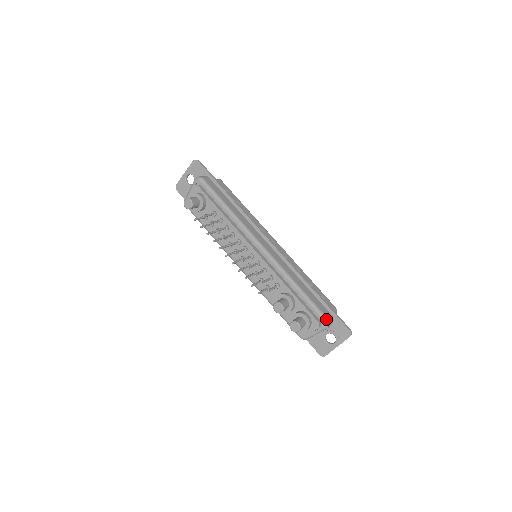
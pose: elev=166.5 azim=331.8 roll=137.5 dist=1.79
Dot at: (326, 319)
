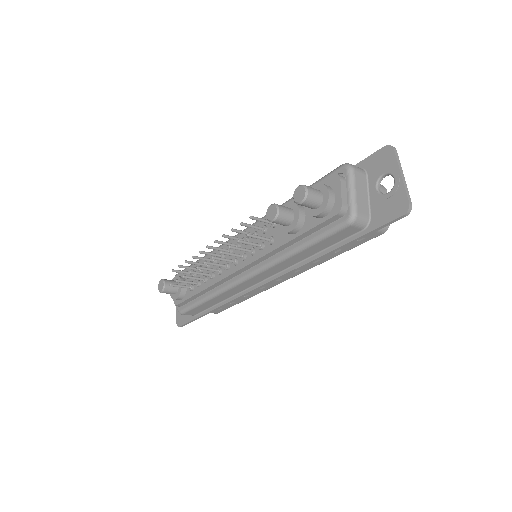
Dot at: (340, 166)
